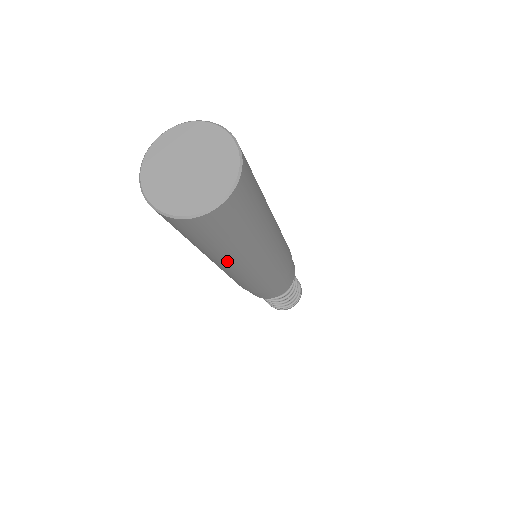
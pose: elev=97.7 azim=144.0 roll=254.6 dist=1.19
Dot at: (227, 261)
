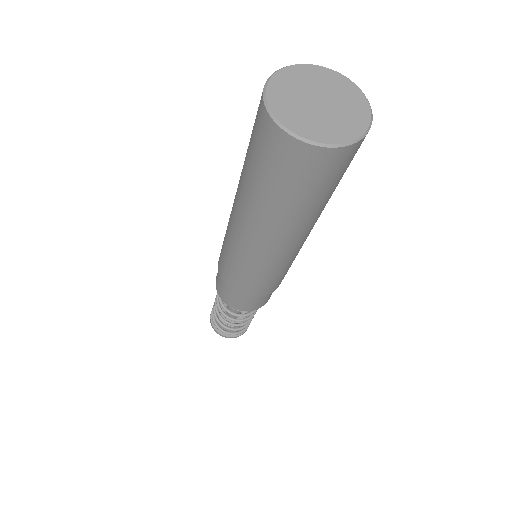
Dot at: (298, 232)
